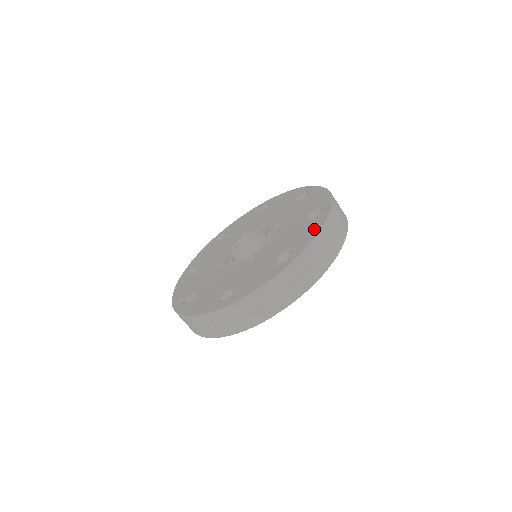
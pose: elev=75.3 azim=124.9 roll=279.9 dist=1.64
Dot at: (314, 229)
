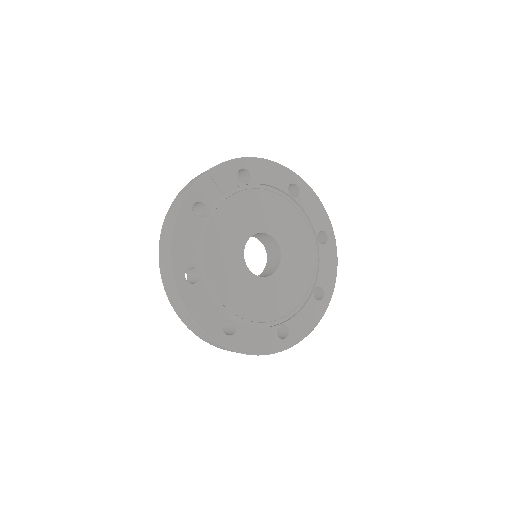
Dot at: occluded
